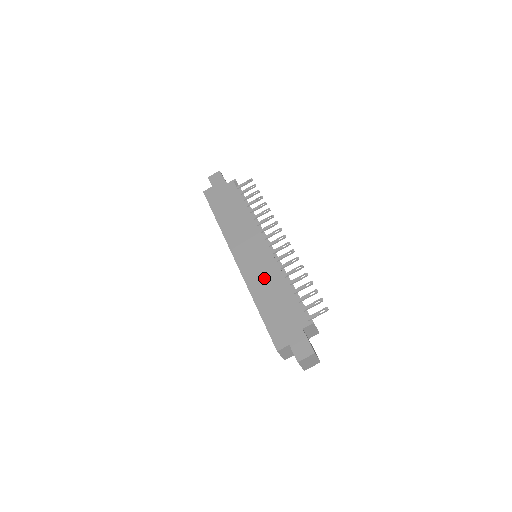
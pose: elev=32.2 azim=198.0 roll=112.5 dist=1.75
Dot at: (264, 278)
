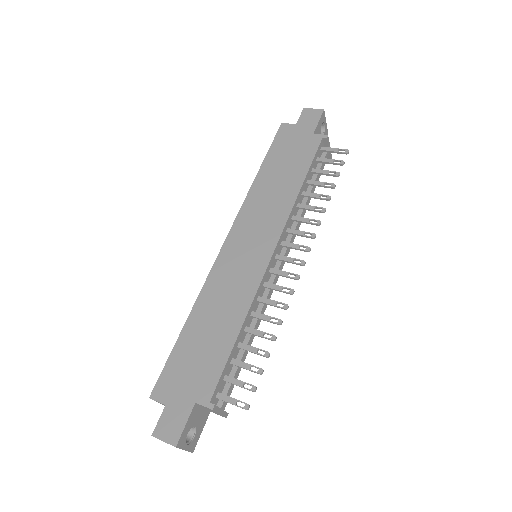
Dot at: (226, 295)
